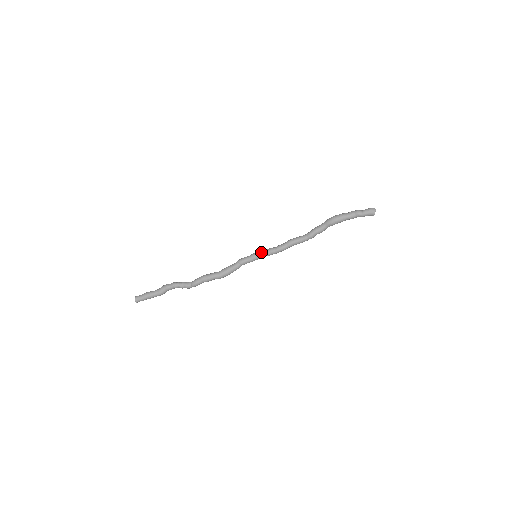
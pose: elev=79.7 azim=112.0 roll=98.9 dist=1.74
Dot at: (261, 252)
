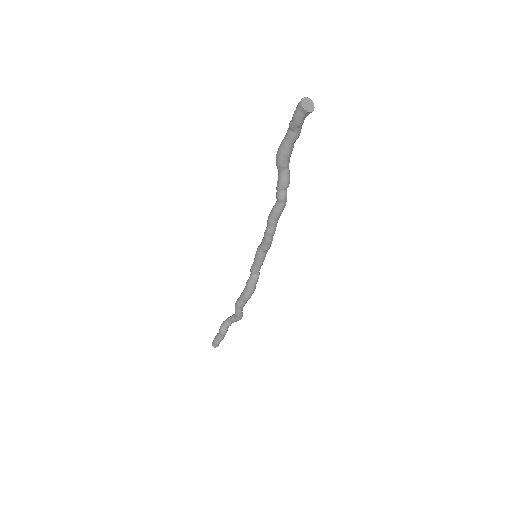
Dot at: (257, 248)
